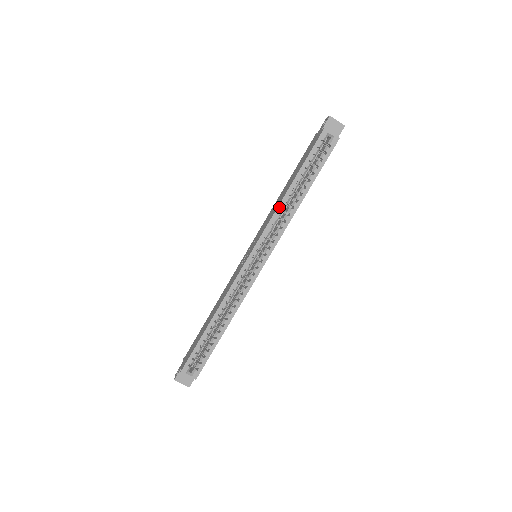
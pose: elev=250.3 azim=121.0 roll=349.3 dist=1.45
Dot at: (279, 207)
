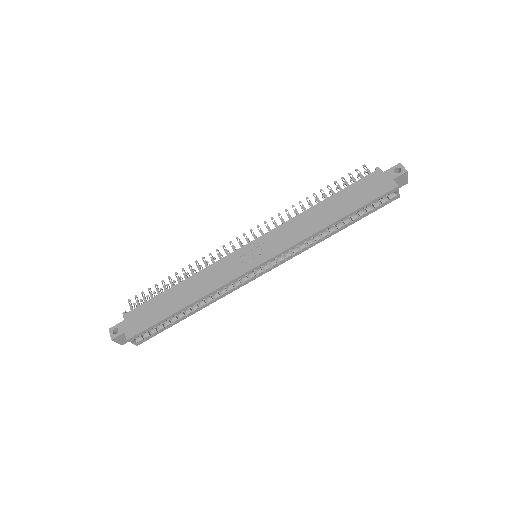
Dot at: (313, 235)
